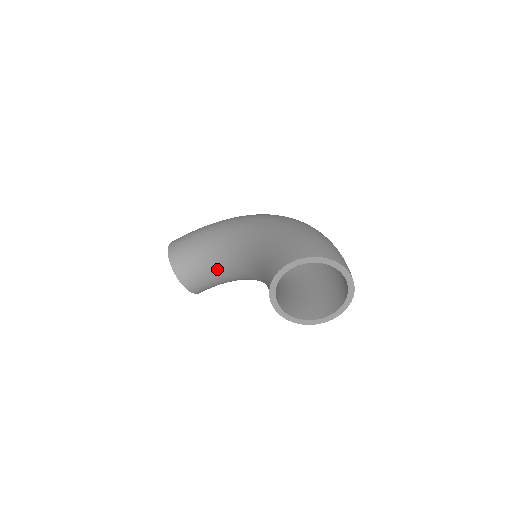
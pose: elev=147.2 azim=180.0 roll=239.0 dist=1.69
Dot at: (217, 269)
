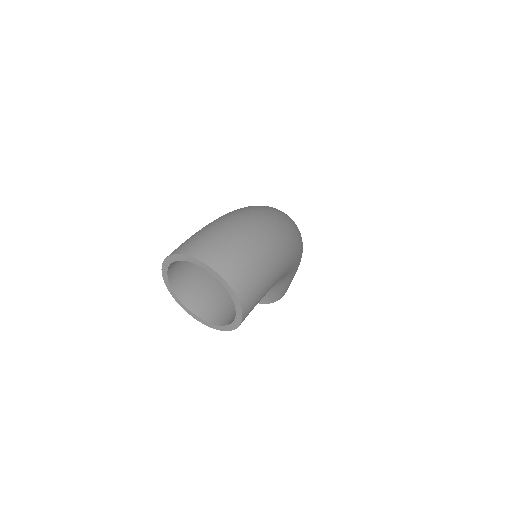
Dot at: occluded
